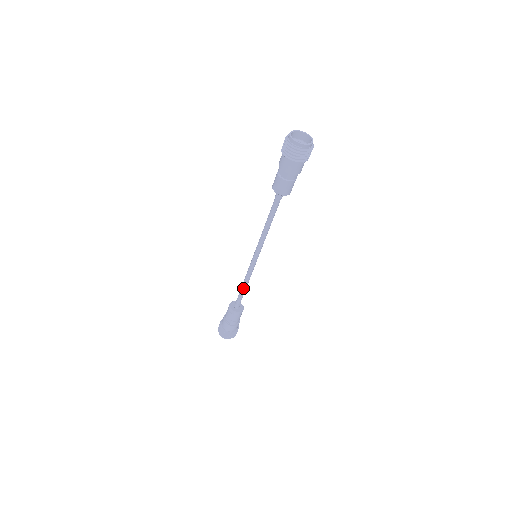
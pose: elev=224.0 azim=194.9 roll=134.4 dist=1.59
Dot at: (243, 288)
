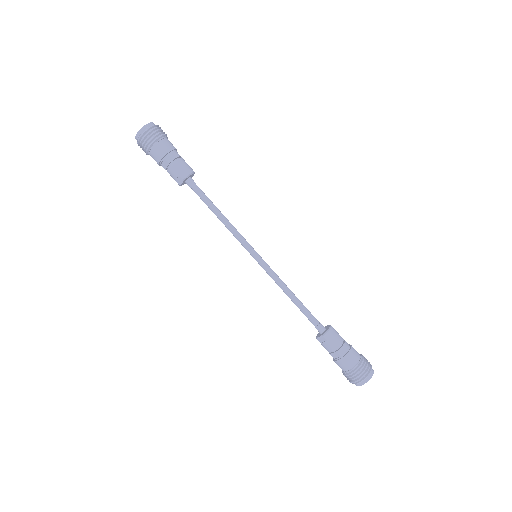
Dot at: (294, 301)
